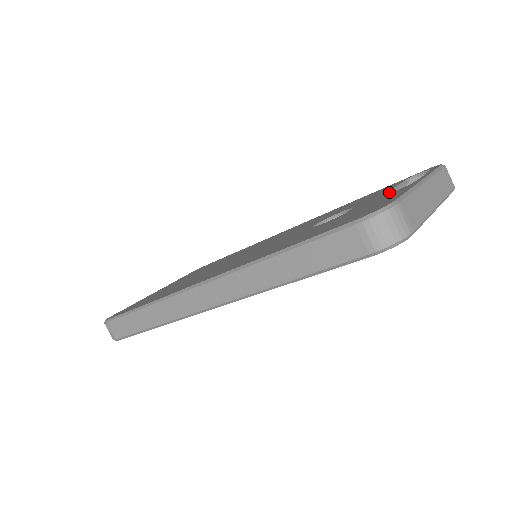
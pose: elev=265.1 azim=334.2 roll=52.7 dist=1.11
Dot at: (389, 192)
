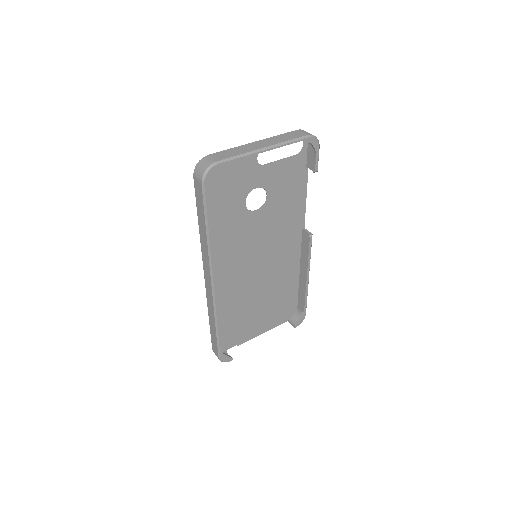
Dot at: (267, 164)
